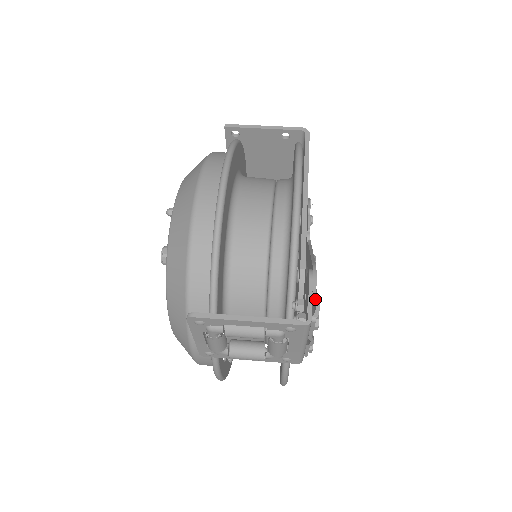
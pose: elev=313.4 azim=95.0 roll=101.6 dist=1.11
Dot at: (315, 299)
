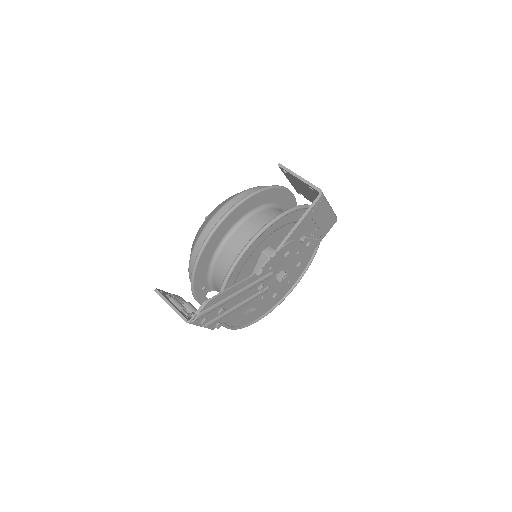
Dot at: (197, 314)
